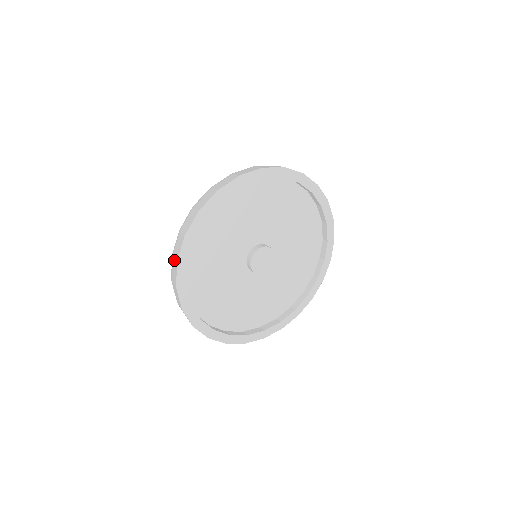
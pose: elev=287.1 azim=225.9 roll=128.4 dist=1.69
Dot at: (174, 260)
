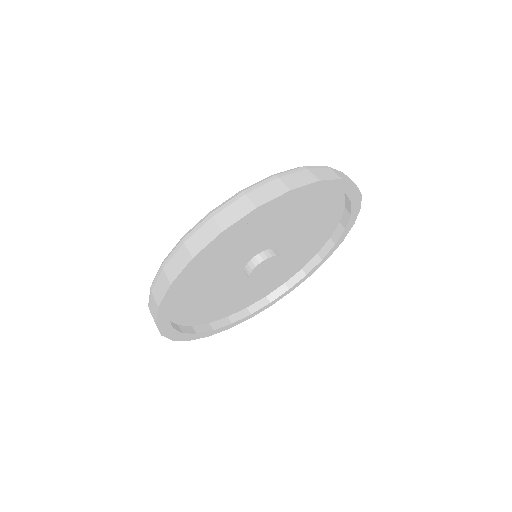
Dot at: occluded
